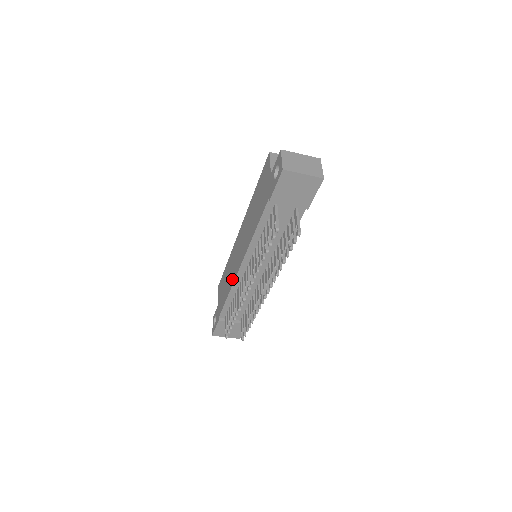
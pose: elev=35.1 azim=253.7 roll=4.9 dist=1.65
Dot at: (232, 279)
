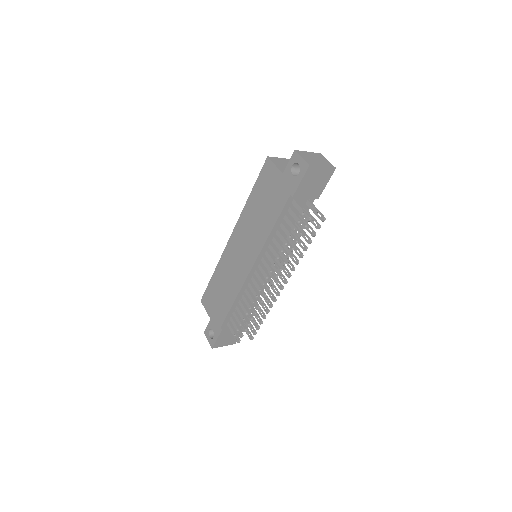
Dot at: (238, 284)
